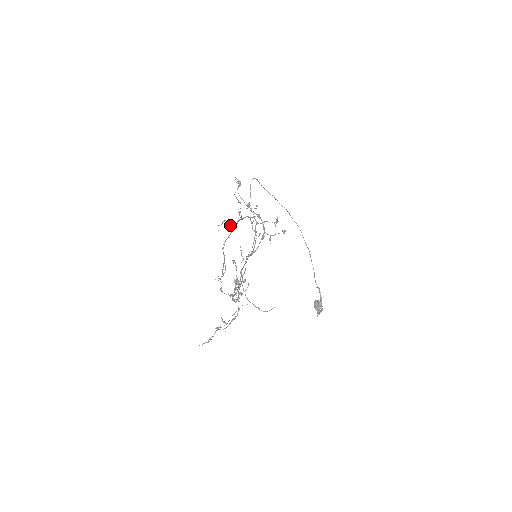
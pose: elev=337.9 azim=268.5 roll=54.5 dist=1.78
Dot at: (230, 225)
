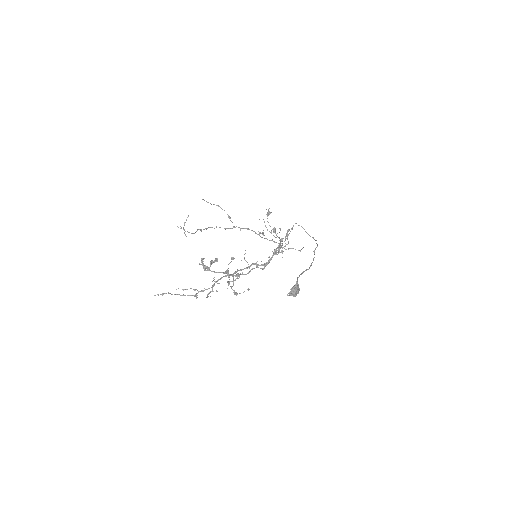
Dot at: (230, 218)
